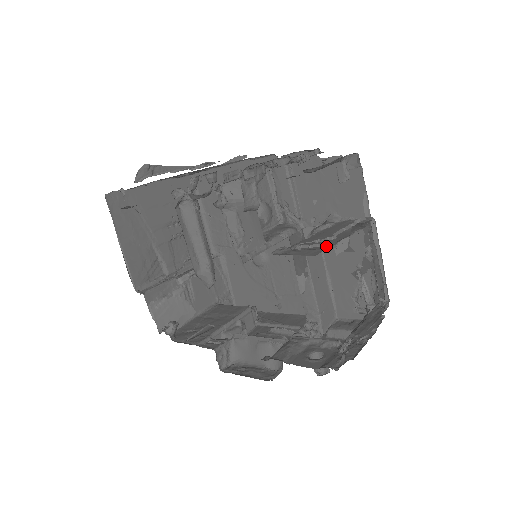
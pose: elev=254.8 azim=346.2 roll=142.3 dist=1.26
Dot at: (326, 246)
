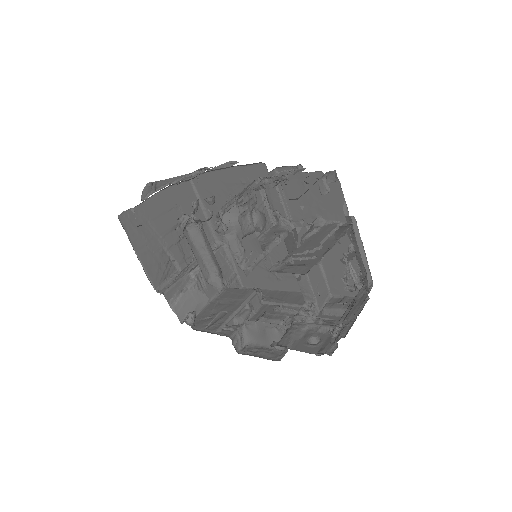
Dot at: (314, 259)
